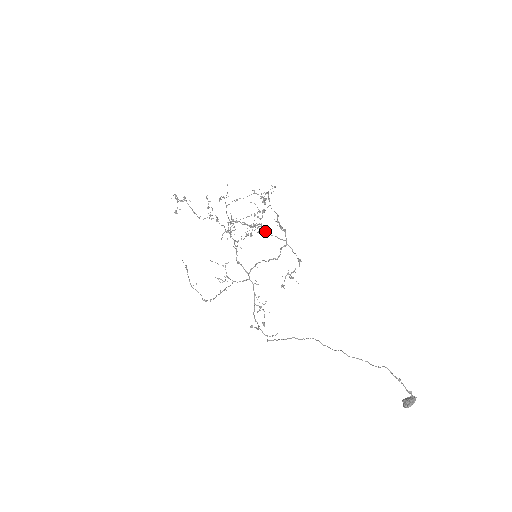
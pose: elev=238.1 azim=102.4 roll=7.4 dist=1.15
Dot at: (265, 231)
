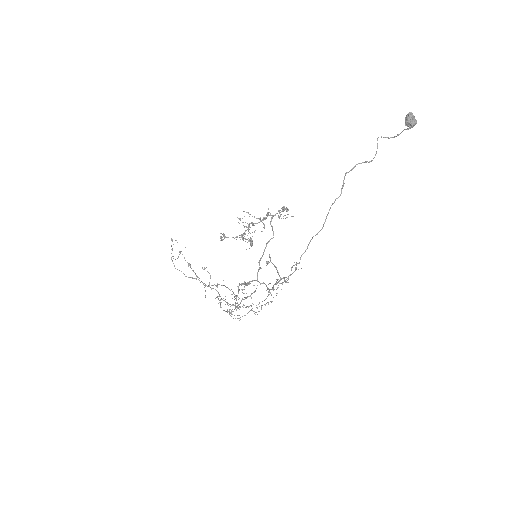
Dot at: (252, 223)
